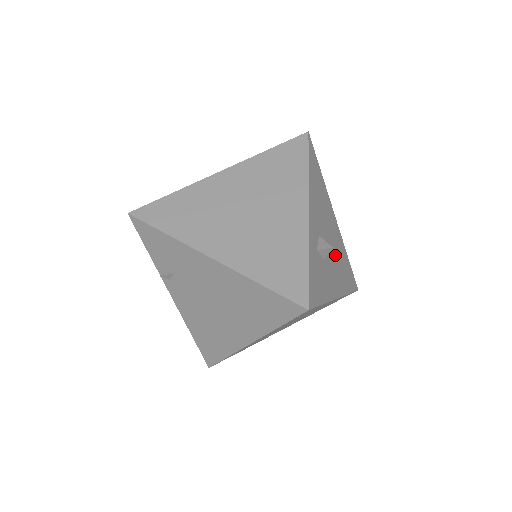
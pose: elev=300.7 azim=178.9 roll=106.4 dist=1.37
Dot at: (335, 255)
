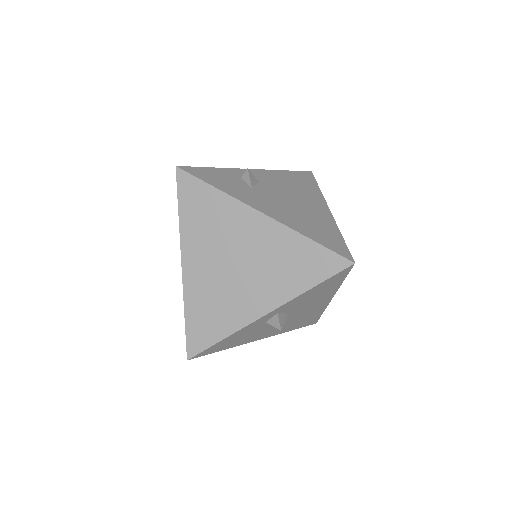
Dot at: (293, 208)
